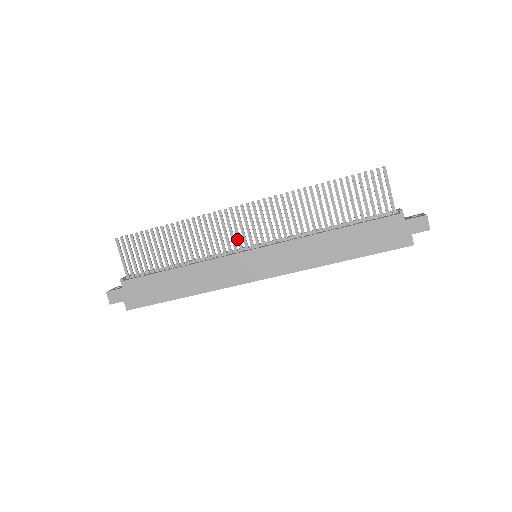
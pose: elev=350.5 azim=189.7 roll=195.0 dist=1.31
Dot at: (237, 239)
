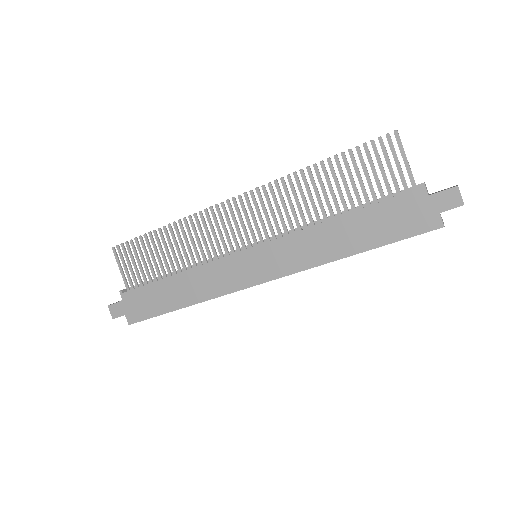
Dot at: occluded
